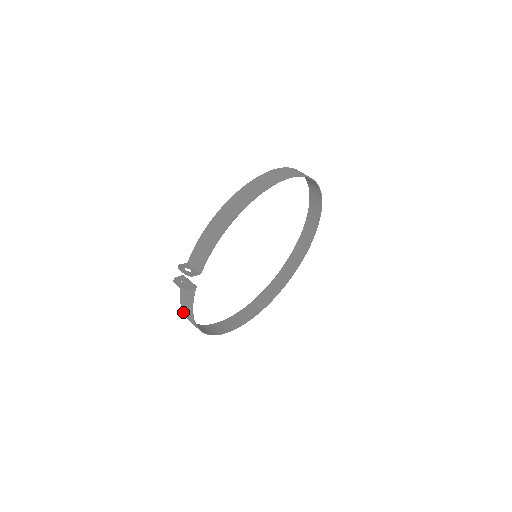
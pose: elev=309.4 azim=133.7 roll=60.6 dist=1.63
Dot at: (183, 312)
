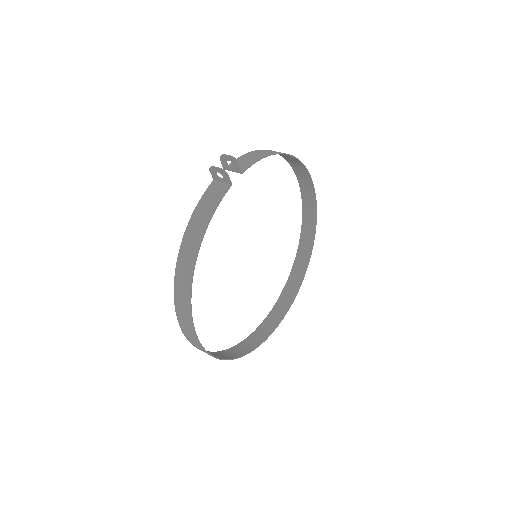
Dot at: (183, 238)
